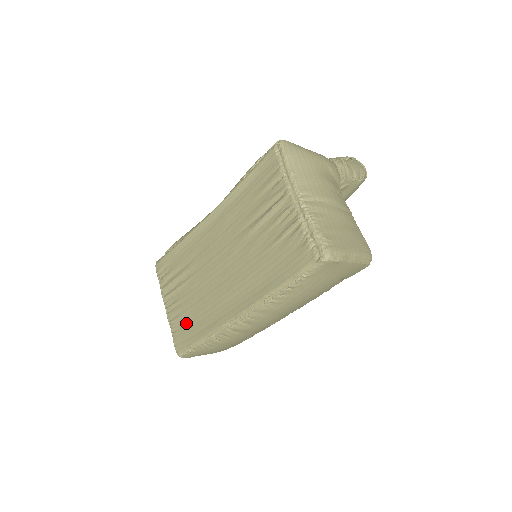
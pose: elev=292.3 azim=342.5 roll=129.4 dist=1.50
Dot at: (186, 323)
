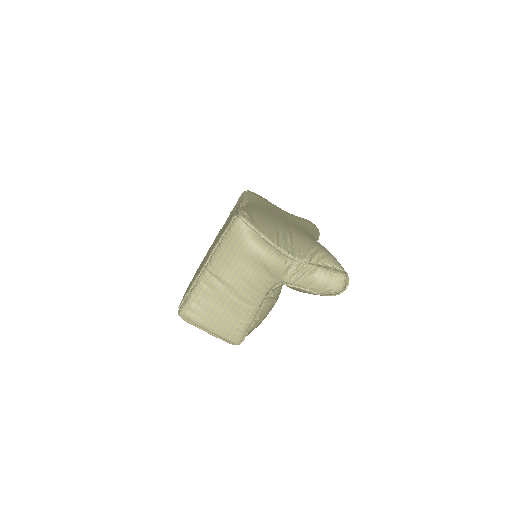
Dot at: occluded
